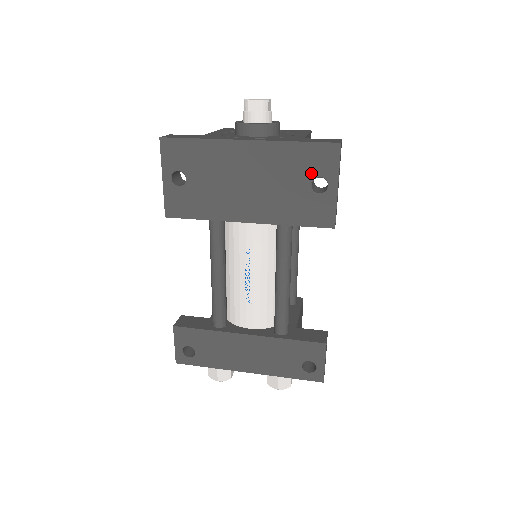
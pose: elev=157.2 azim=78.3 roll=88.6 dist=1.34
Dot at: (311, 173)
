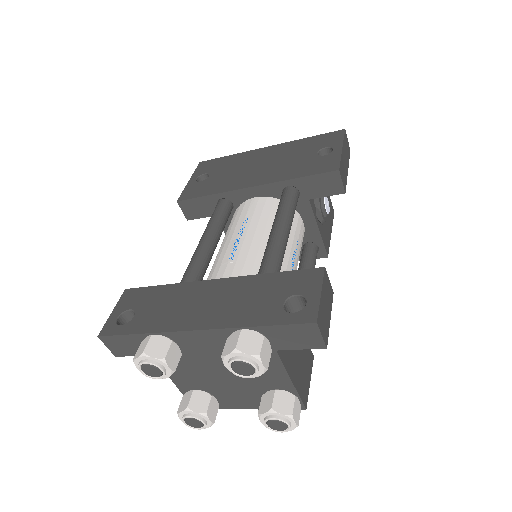
Dot at: (318, 148)
